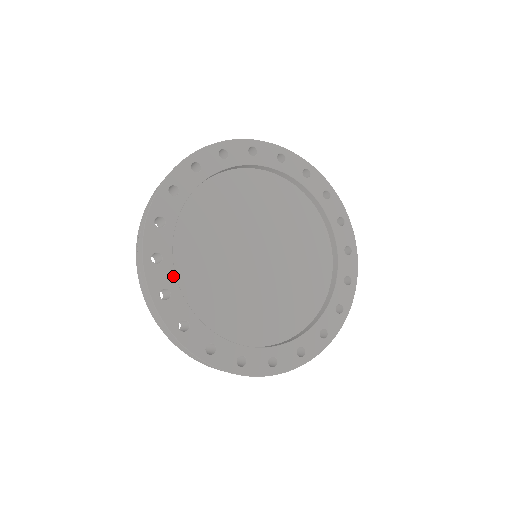
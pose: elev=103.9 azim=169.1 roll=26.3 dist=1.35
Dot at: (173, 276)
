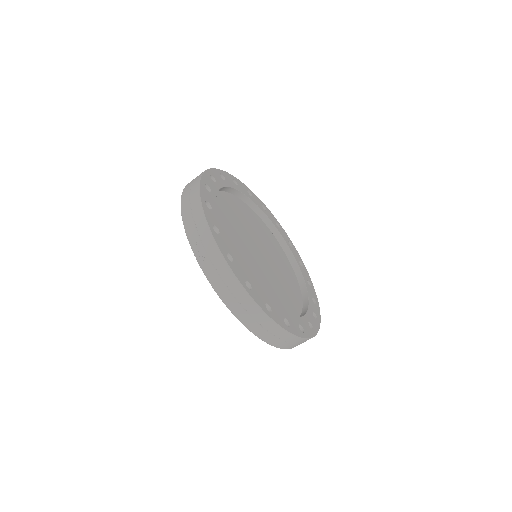
Dot at: (244, 271)
